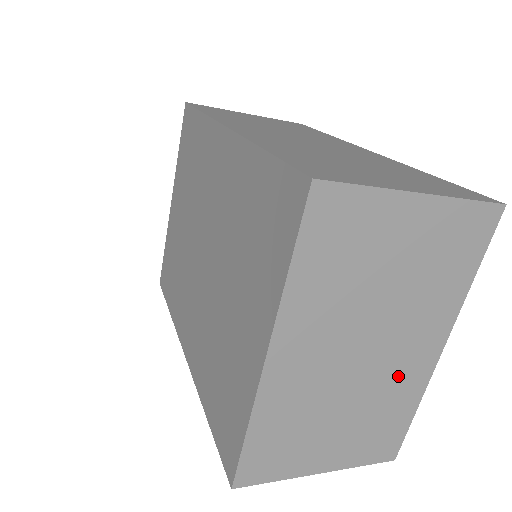
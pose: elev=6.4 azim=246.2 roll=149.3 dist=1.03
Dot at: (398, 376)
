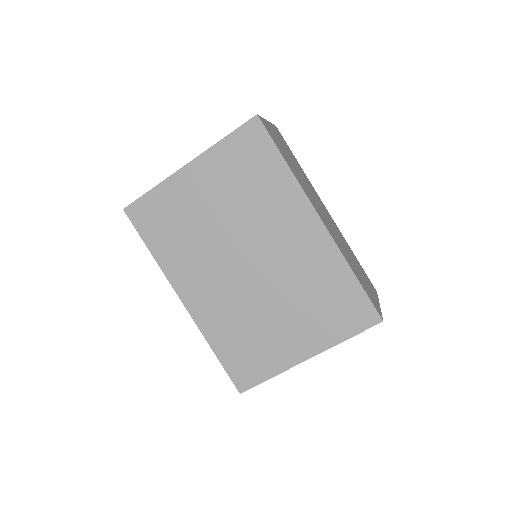
Dot at: occluded
